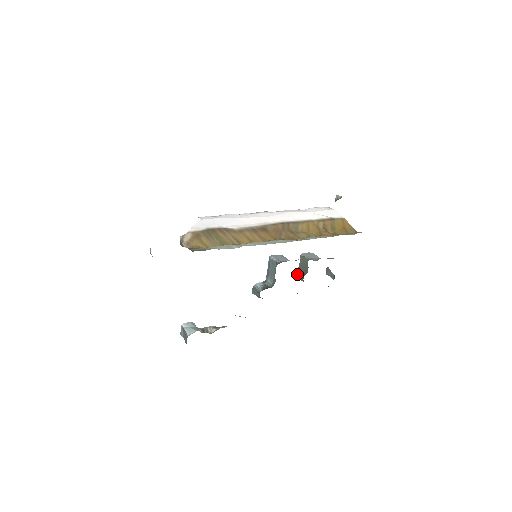
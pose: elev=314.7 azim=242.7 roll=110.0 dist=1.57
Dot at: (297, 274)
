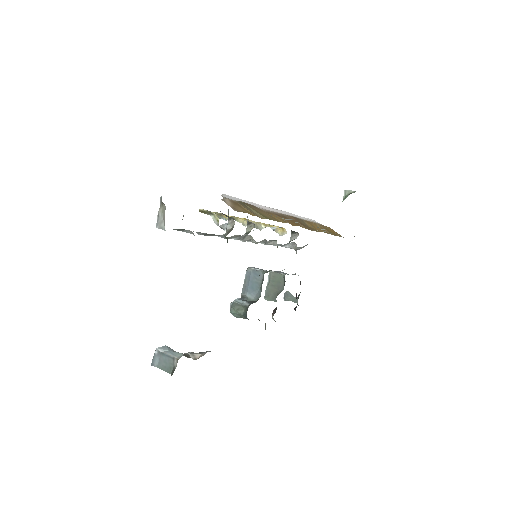
Dot at: (265, 295)
